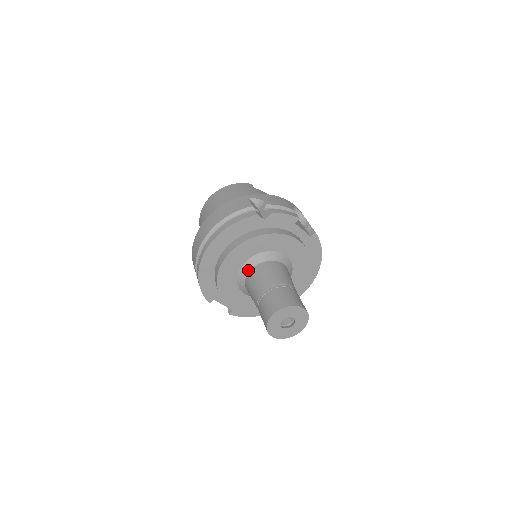
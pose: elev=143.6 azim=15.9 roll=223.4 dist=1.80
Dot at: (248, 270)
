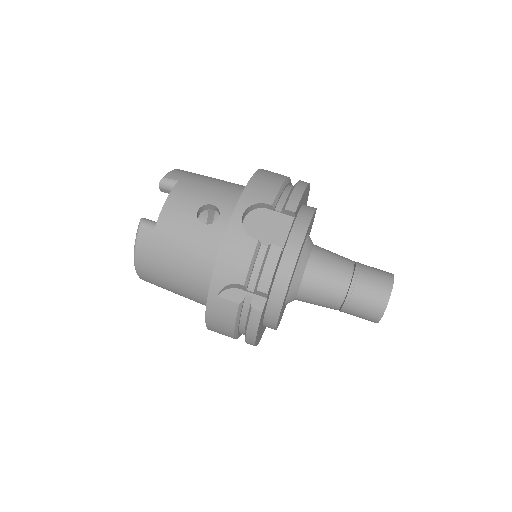
Dot at: occluded
